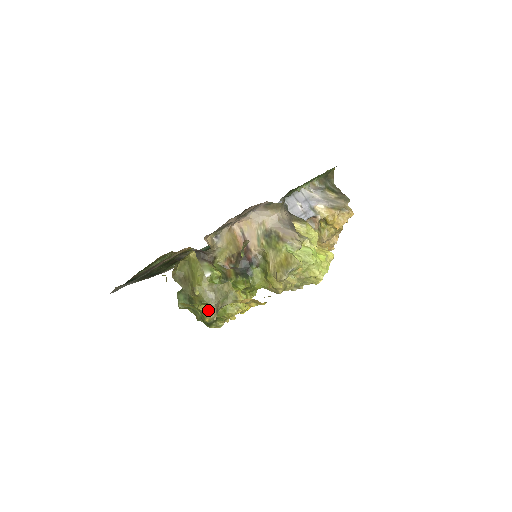
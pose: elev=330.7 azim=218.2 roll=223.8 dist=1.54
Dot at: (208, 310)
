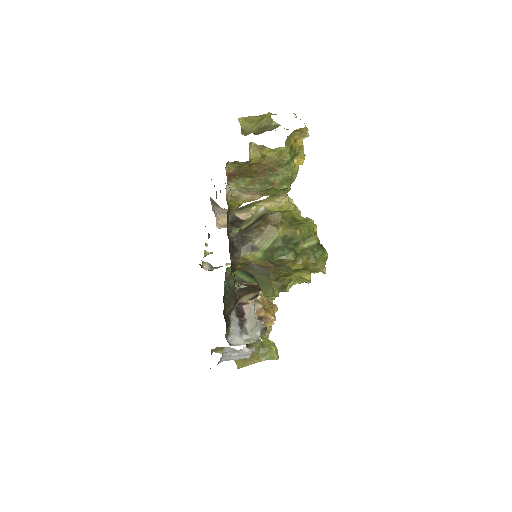
Dot at: (302, 221)
